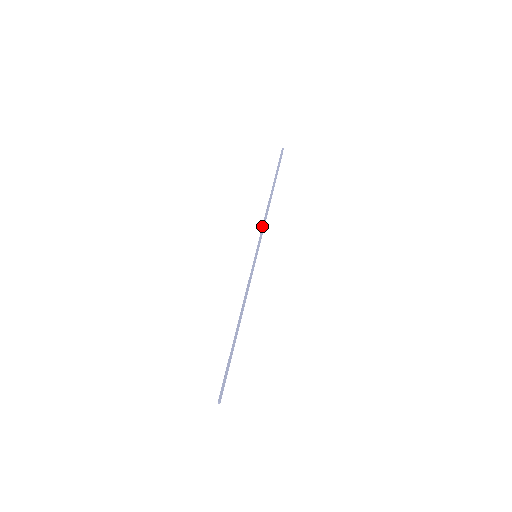
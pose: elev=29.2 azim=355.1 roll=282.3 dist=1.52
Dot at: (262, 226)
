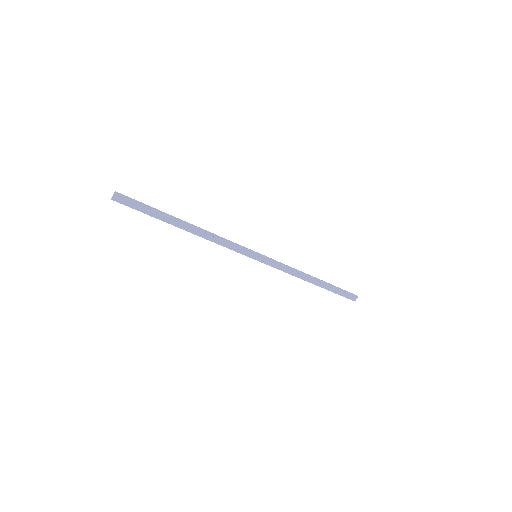
Dot at: occluded
